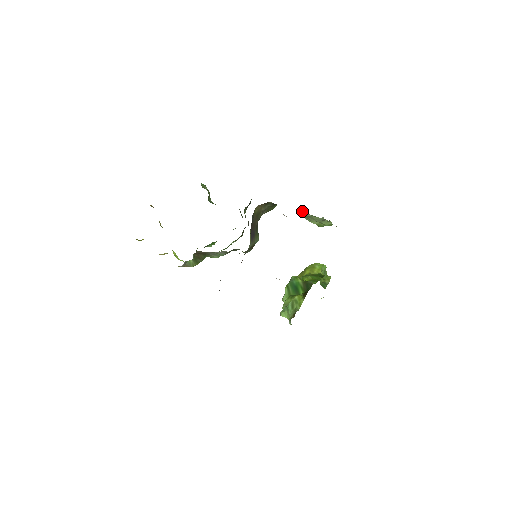
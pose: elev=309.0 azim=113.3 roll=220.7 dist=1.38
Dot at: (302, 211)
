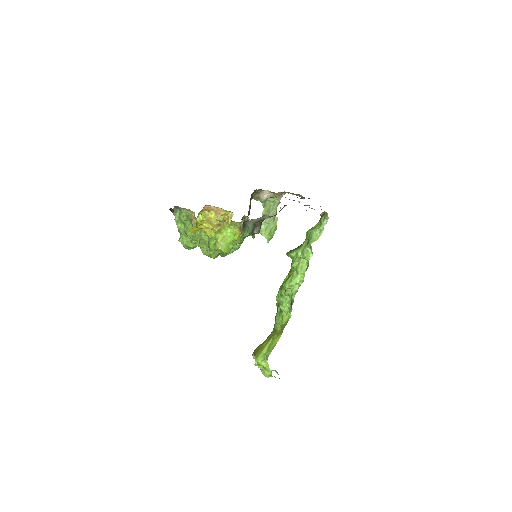
Dot at: (268, 203)
